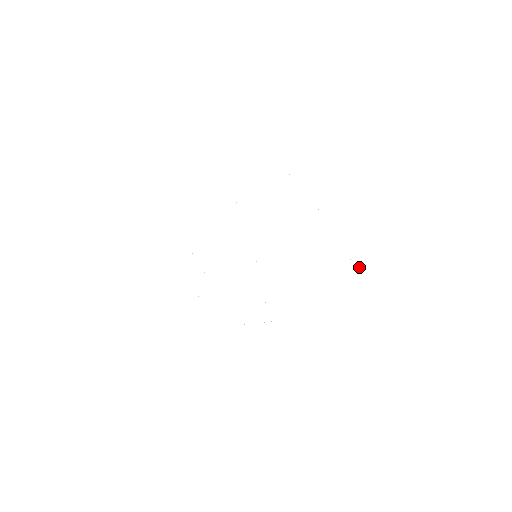
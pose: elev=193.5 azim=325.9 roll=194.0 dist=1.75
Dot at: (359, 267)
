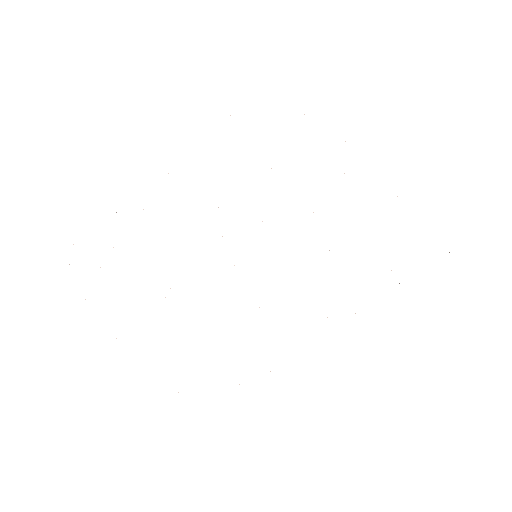
Dot at: occluded
